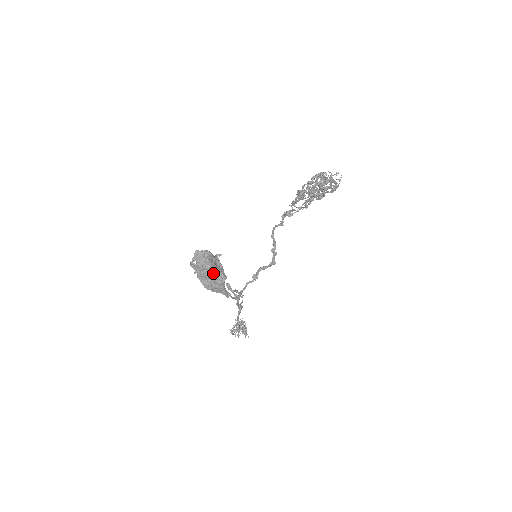
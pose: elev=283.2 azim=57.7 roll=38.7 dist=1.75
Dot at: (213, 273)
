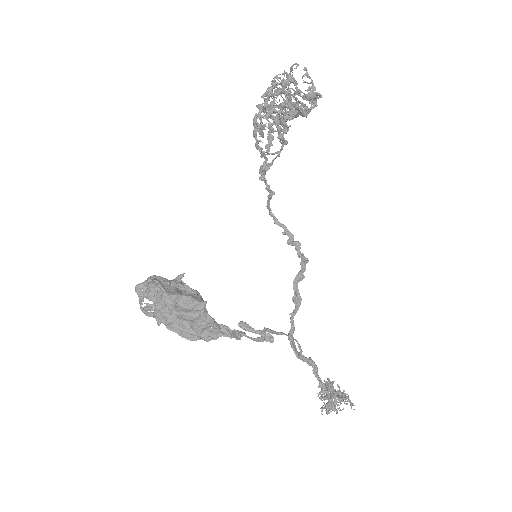
Dot at: (178, 305)
